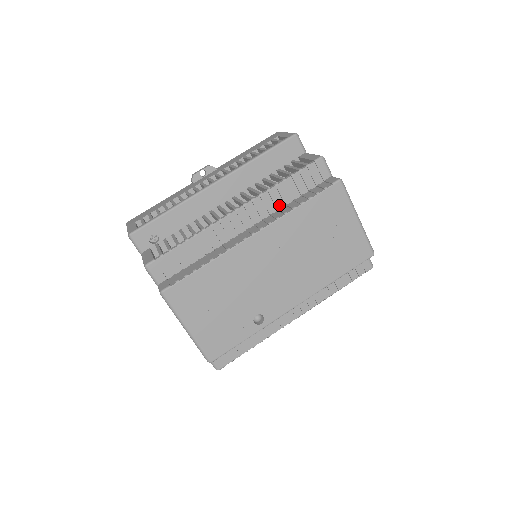
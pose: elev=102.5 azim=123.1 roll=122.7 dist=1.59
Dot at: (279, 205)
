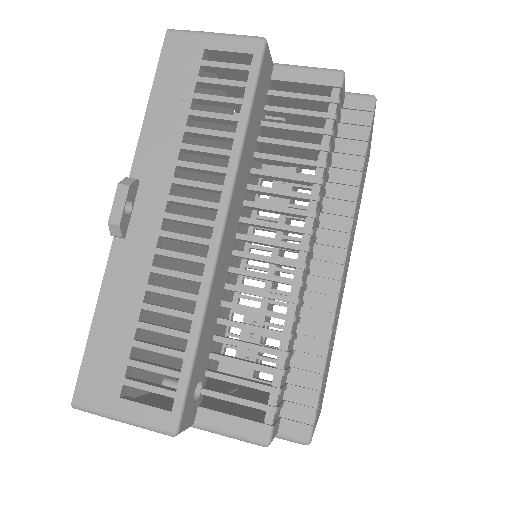
Dot at: occluded
